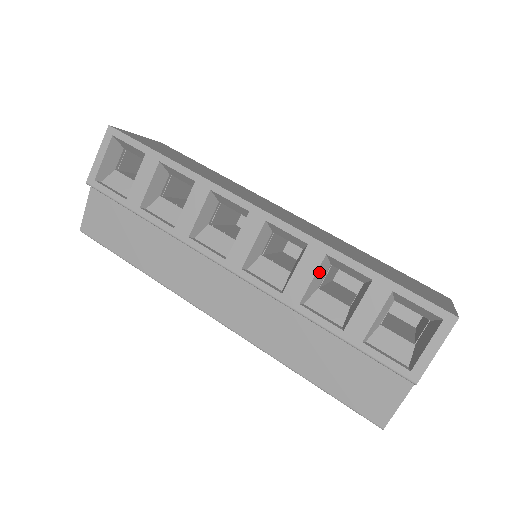
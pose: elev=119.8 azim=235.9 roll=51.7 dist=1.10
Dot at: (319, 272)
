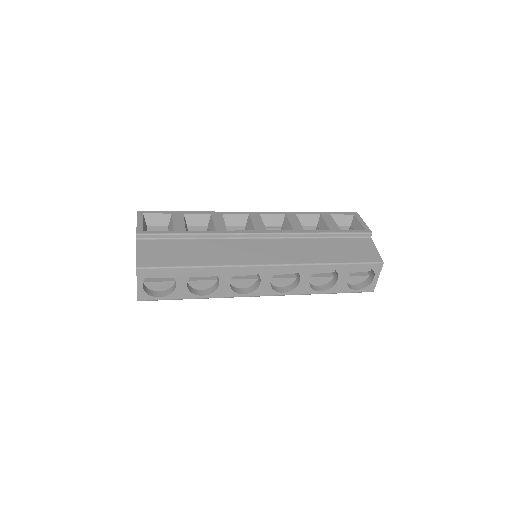
Dot at: occluded
